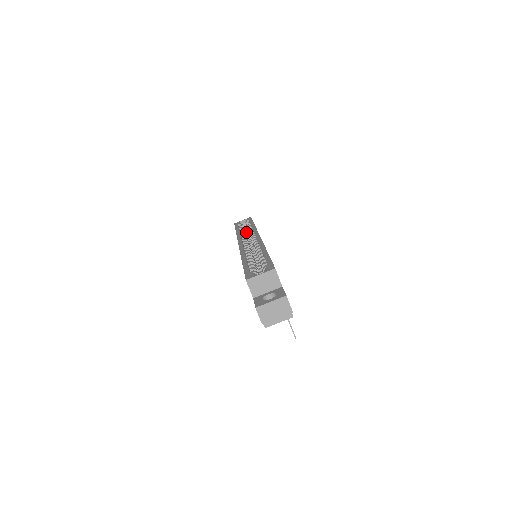
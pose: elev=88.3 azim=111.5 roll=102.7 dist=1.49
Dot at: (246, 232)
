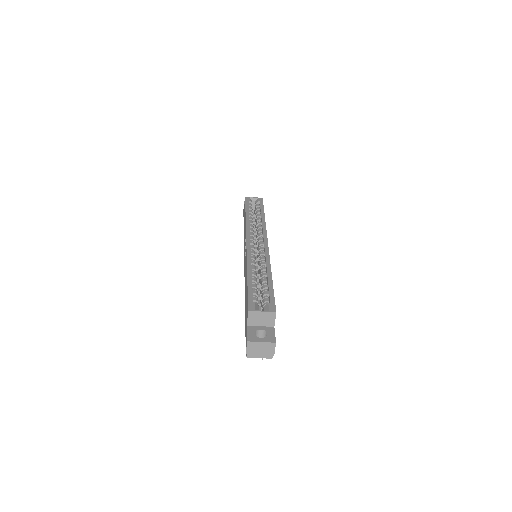
Dot at: occluded
